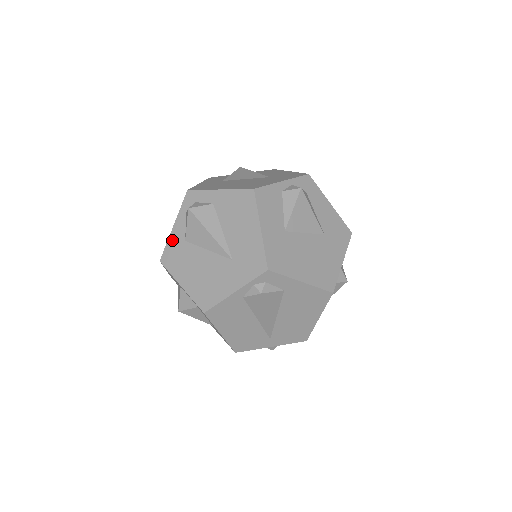
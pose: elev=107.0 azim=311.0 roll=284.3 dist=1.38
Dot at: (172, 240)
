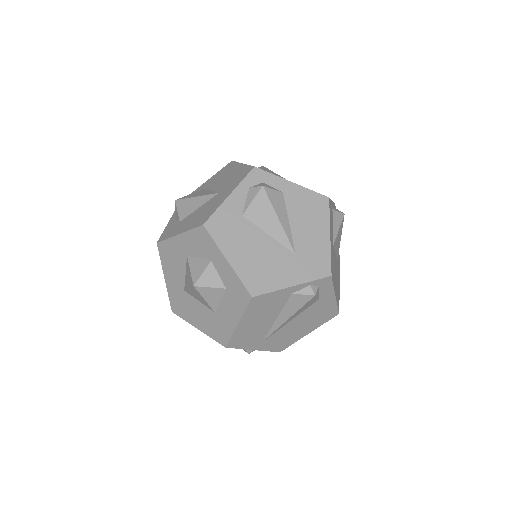
Dot at: (225, 209)
